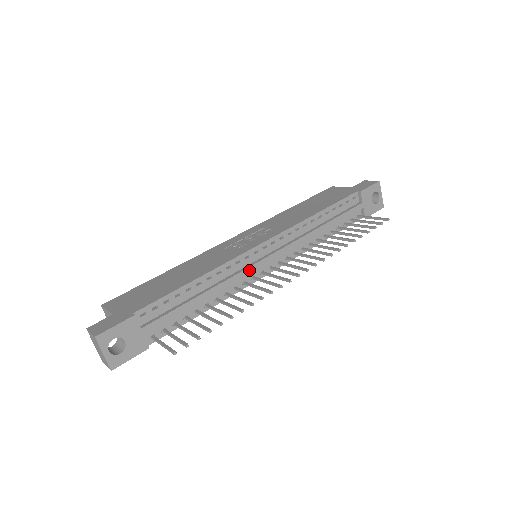
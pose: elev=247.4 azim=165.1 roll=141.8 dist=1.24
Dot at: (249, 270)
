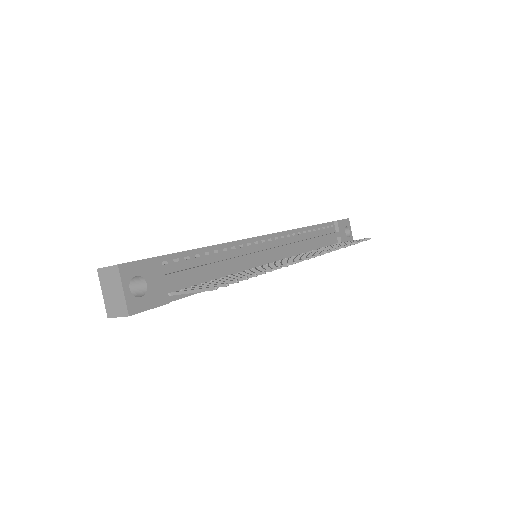
Dot at: (259, 255)
